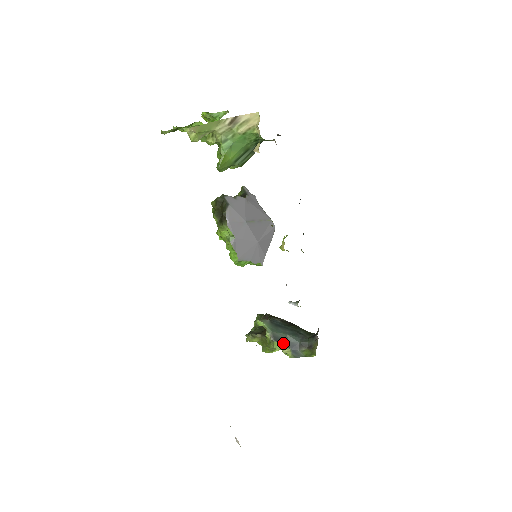
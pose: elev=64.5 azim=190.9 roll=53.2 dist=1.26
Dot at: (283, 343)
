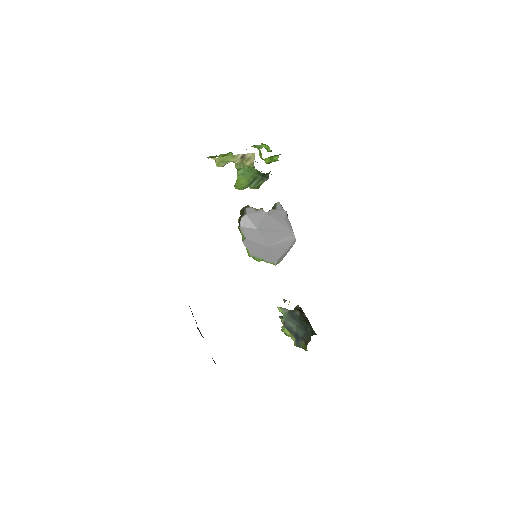
Dot at: (291, 331)
